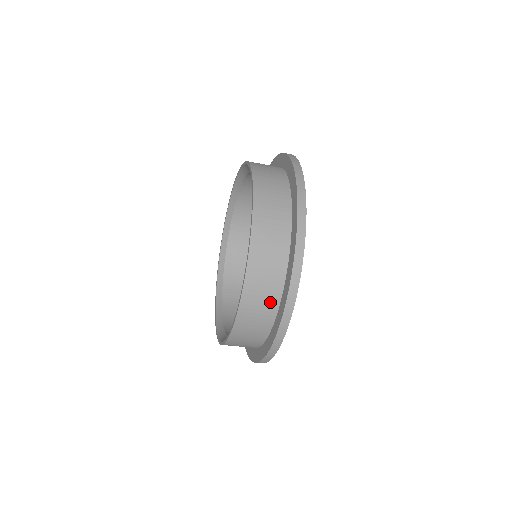
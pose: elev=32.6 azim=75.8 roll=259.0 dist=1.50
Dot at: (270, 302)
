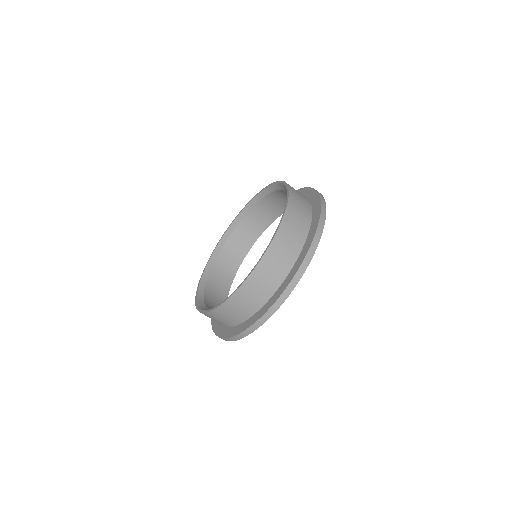
Dot at: (272, 284)
